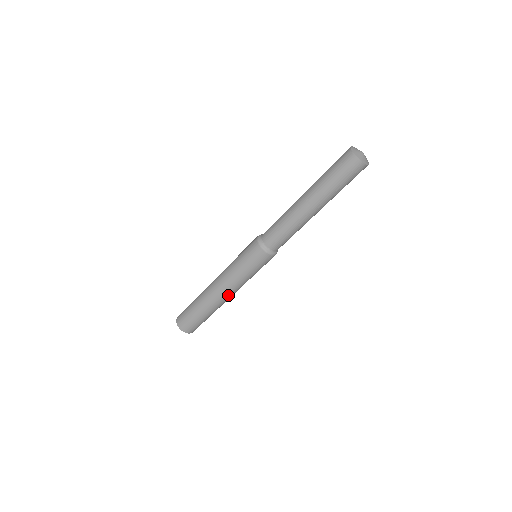
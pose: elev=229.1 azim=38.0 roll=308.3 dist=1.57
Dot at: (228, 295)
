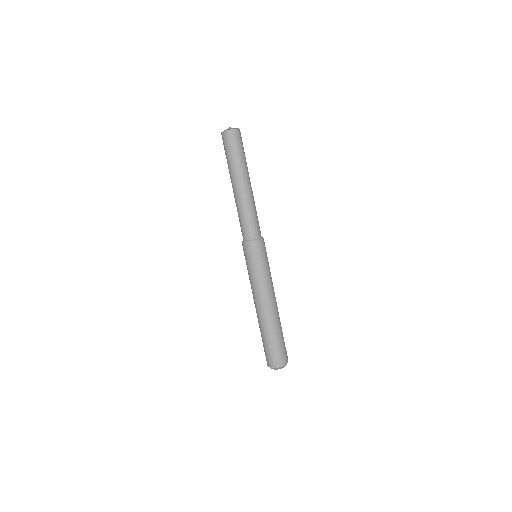
Dot at: (263, 303)
